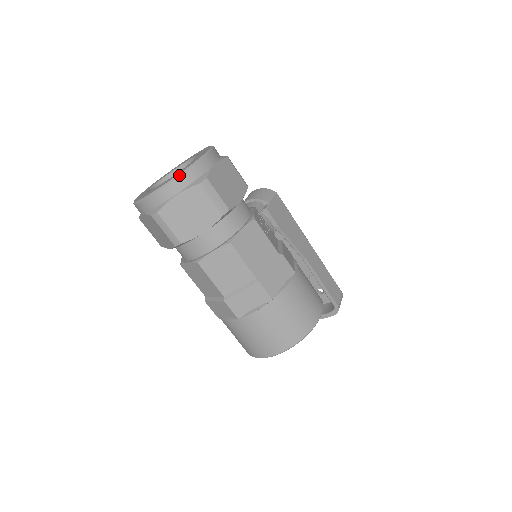
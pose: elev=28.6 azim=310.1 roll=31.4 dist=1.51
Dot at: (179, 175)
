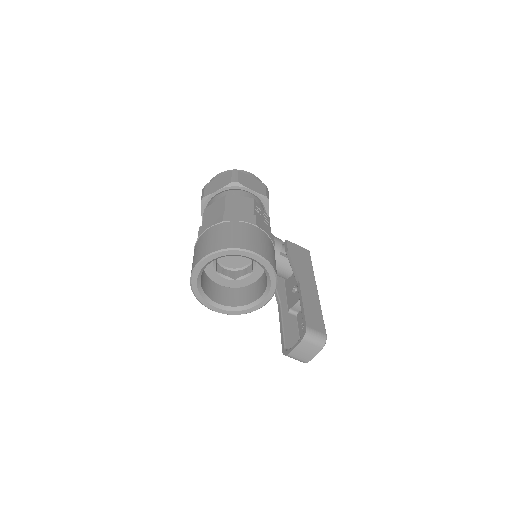
Dot at: (227, 171)
